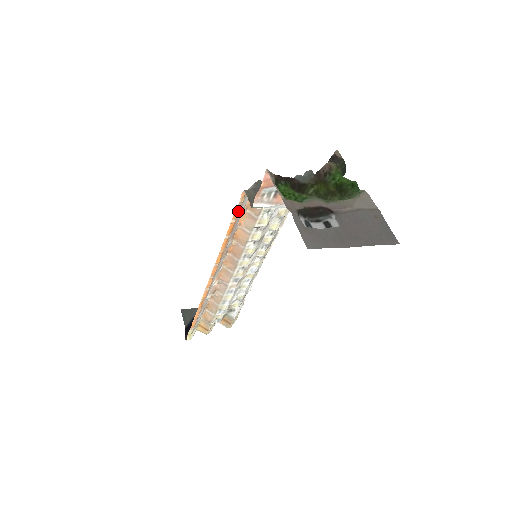
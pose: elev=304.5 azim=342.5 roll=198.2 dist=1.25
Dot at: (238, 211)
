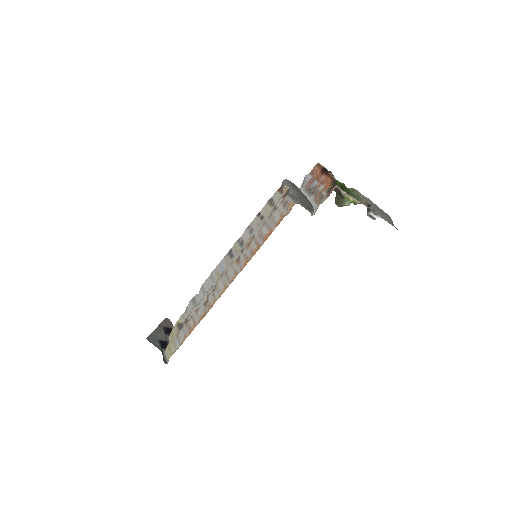
Dot at: (280, 221)
